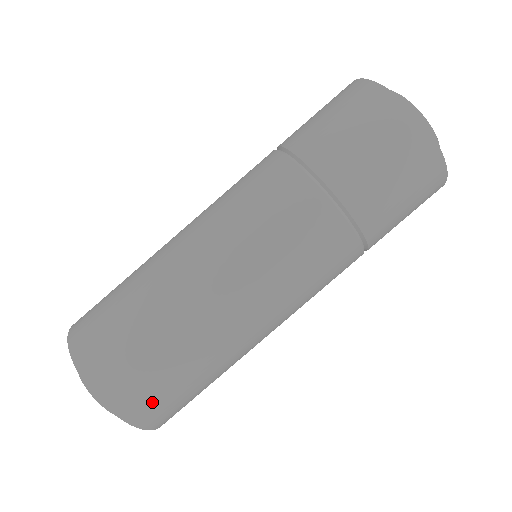
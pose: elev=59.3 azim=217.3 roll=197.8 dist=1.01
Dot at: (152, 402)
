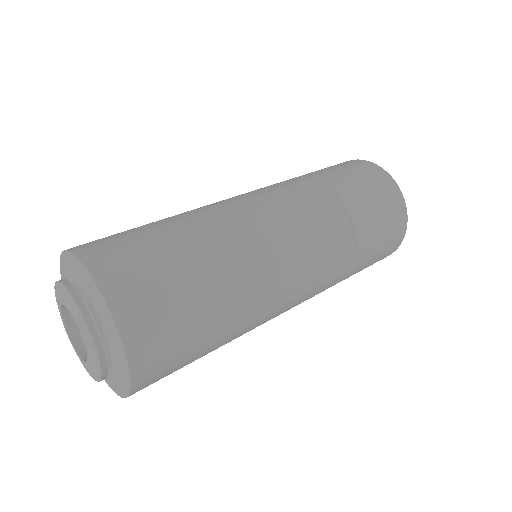
Dot at: (164, 367)
